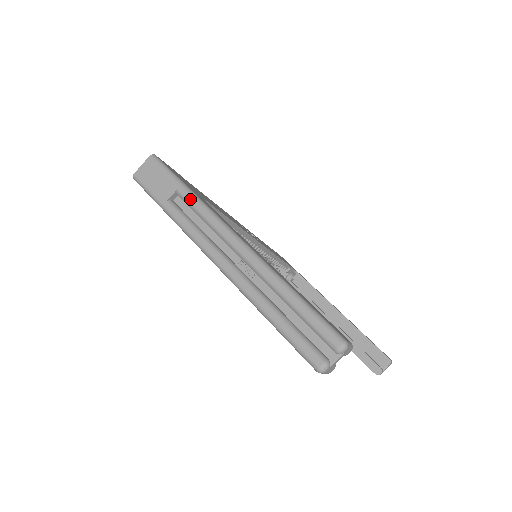
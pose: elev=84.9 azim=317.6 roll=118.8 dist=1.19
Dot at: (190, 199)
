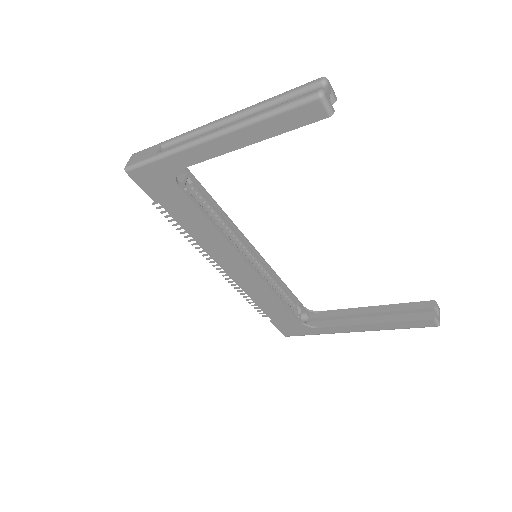
Dot at: (173, 139)
